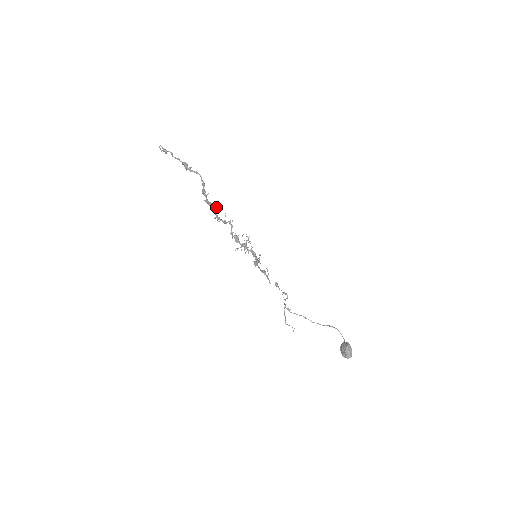
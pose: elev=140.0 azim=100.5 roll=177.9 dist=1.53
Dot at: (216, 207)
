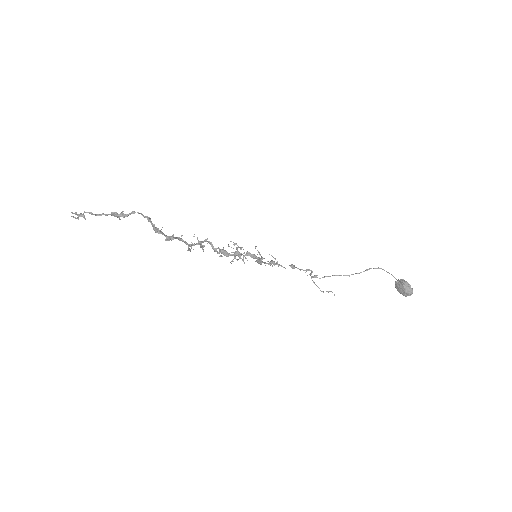
Dot at: occluded
